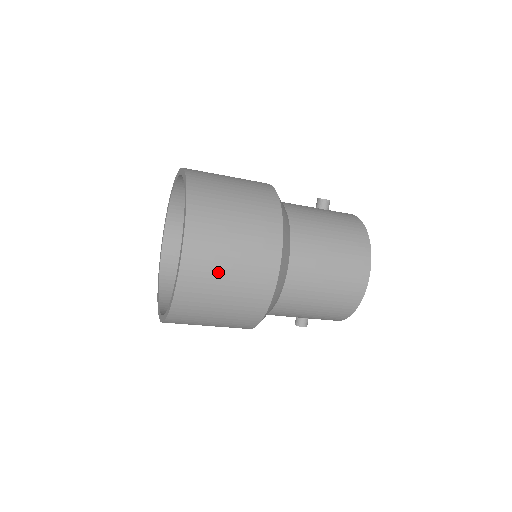
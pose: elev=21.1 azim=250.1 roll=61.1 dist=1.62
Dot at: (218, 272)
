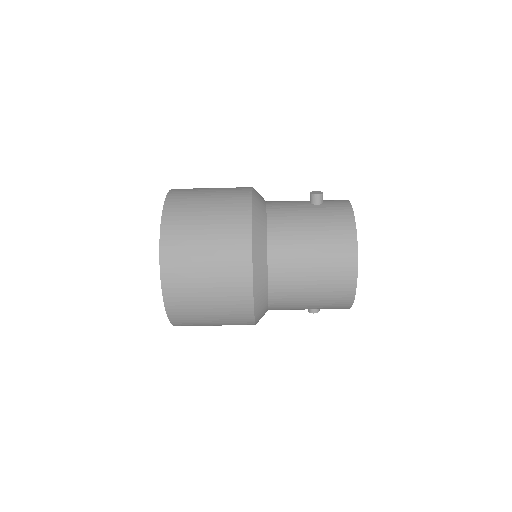
Dot at: (197, 296)
